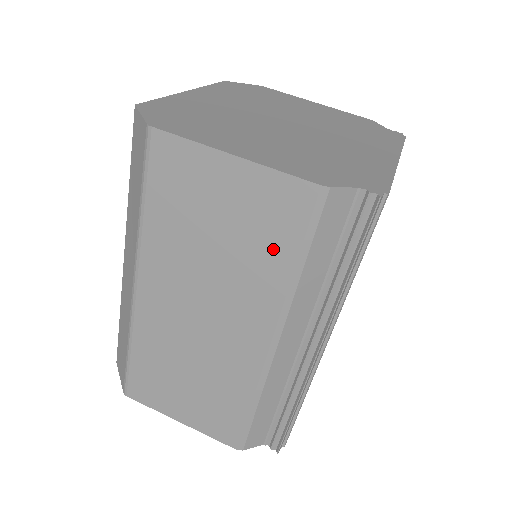
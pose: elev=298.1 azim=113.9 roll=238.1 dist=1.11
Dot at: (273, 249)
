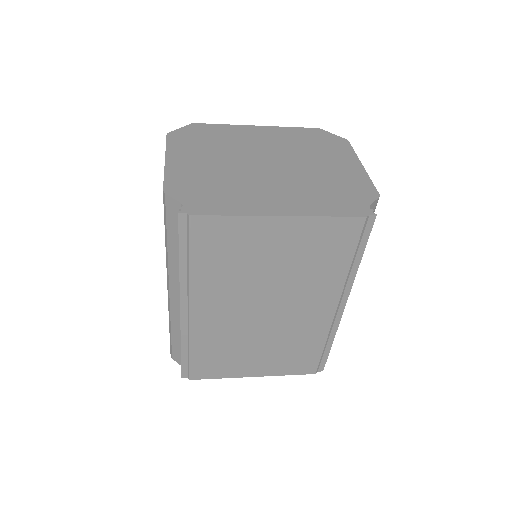
Dot at: occluded
